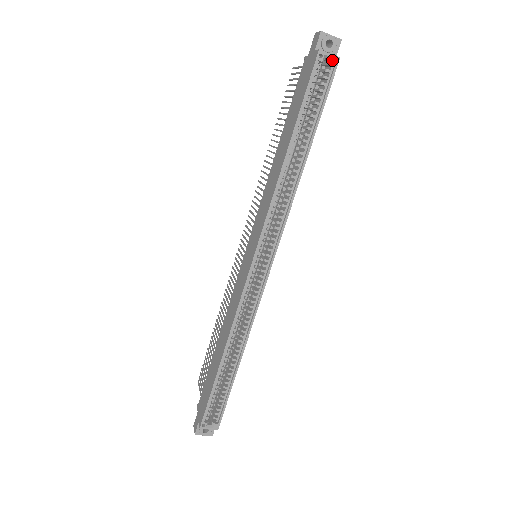
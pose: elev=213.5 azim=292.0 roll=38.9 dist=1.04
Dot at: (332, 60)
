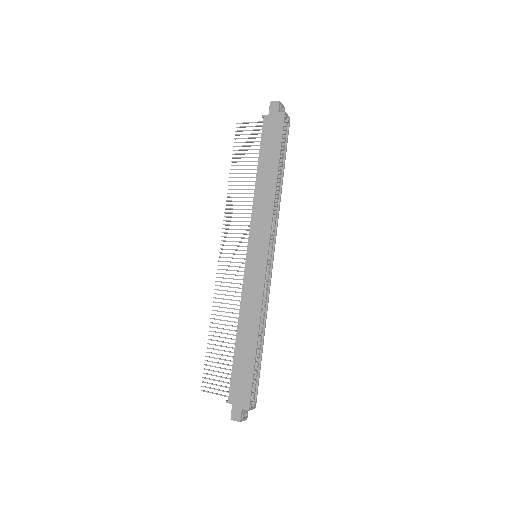
Dot at: (288, 119)
